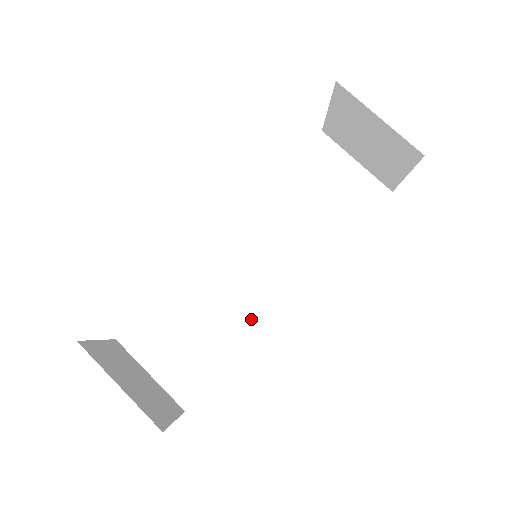
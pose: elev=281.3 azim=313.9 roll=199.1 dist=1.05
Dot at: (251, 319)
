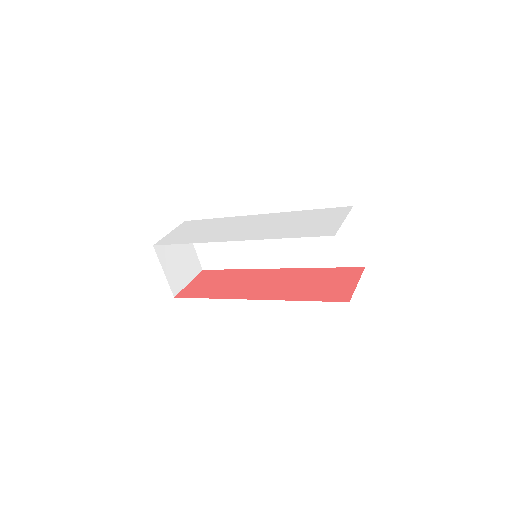
Dot at: (251, 261)
